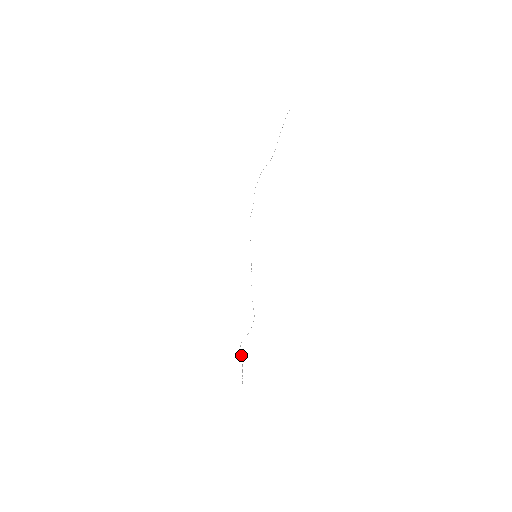
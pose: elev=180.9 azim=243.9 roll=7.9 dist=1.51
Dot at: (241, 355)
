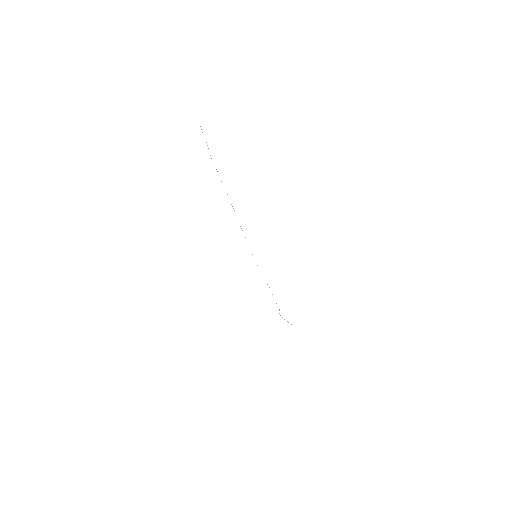
Dot at: occluded
